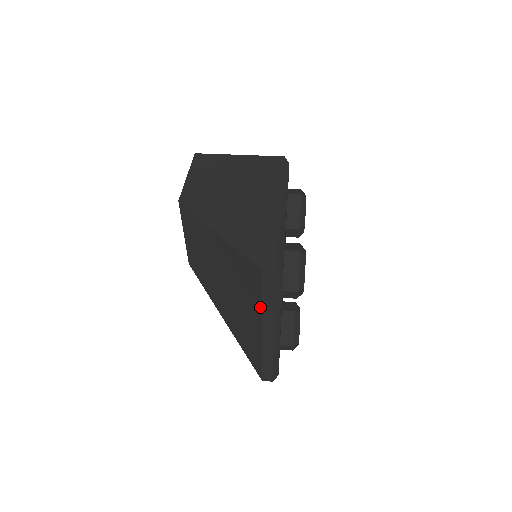
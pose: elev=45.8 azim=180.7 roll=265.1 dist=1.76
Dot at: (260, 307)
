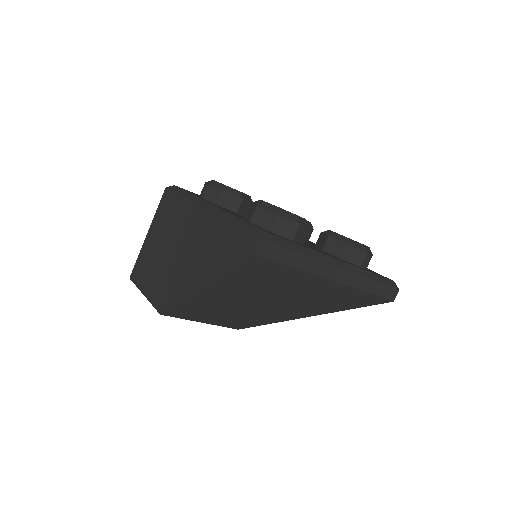
Dot at: (300, 272)
